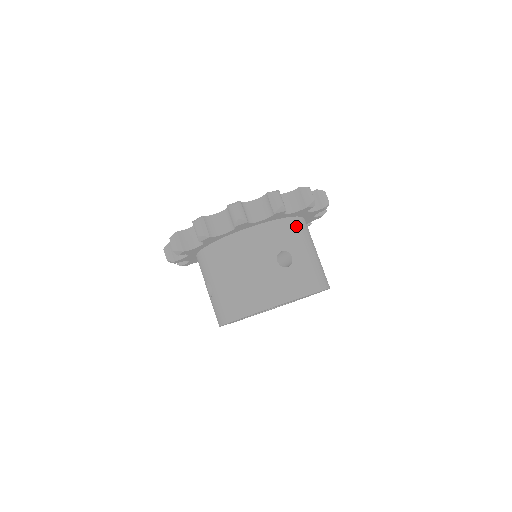
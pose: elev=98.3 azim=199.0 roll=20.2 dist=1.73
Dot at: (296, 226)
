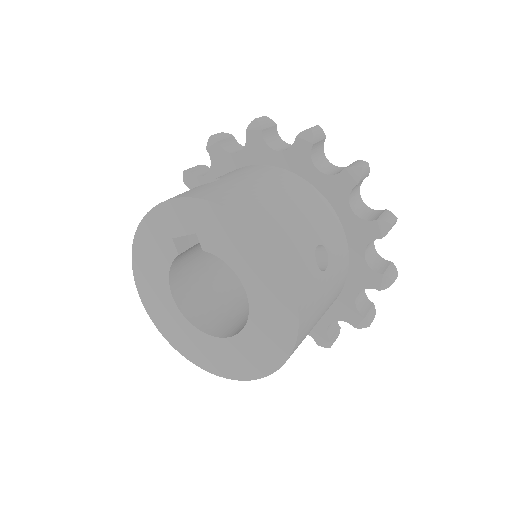
Dot at: (342, 279)
